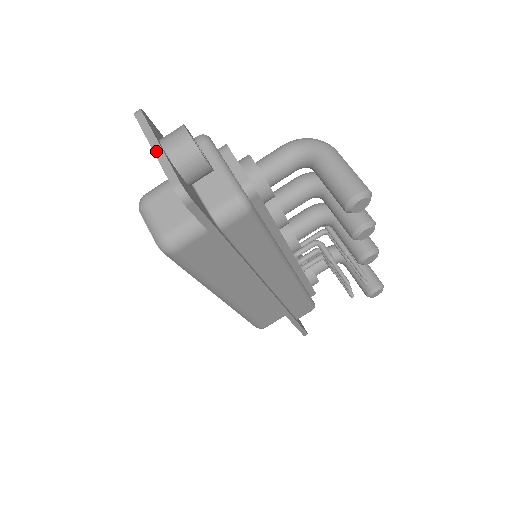
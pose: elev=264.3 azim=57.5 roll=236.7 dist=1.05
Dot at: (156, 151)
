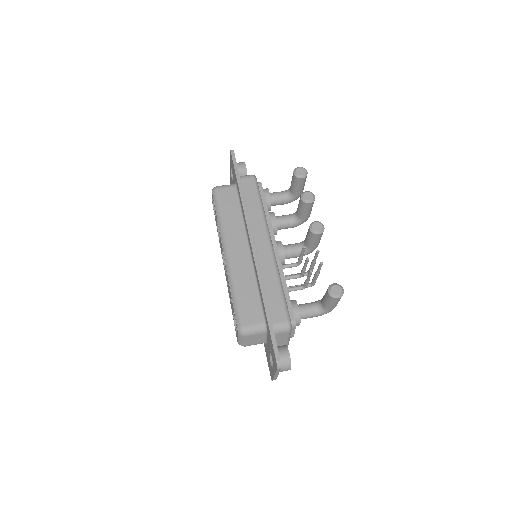
Dot at: occluded
